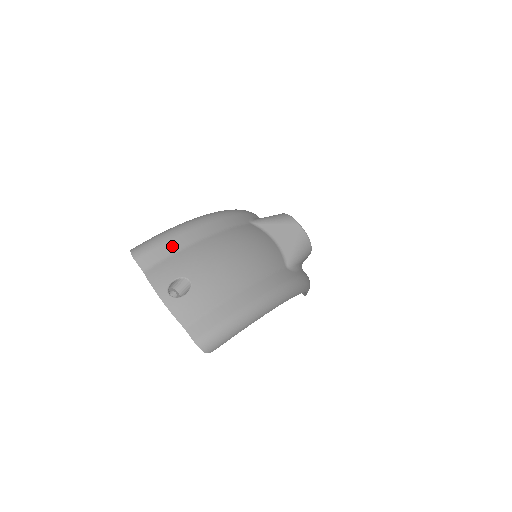
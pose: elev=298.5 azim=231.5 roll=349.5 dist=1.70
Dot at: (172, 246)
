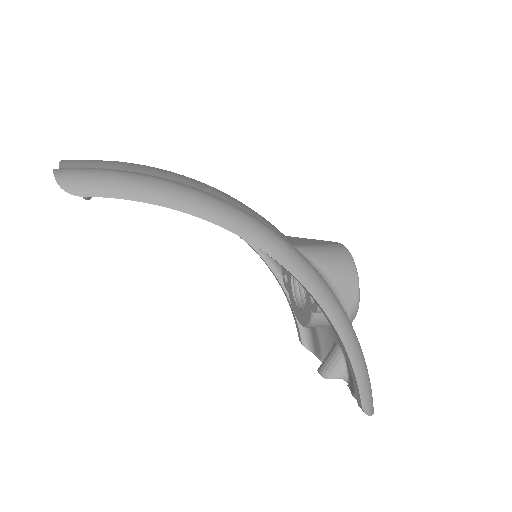
Dot at: occluded
